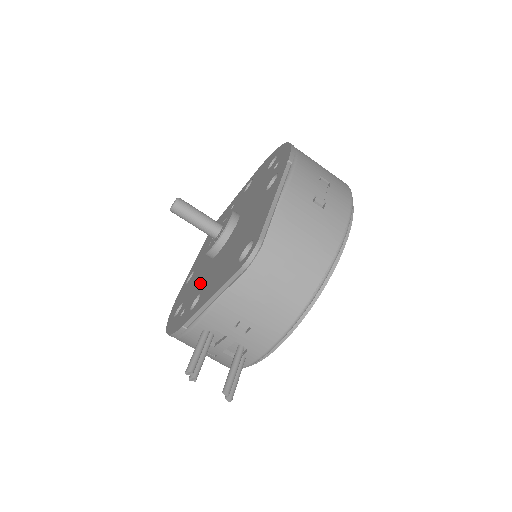
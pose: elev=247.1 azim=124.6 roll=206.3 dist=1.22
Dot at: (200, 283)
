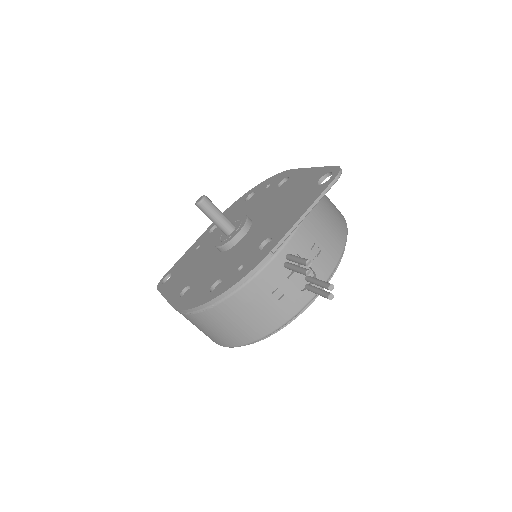
Dot at: (244, 250)
